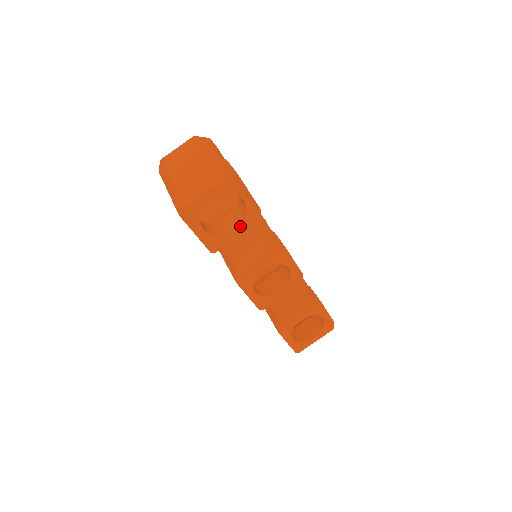
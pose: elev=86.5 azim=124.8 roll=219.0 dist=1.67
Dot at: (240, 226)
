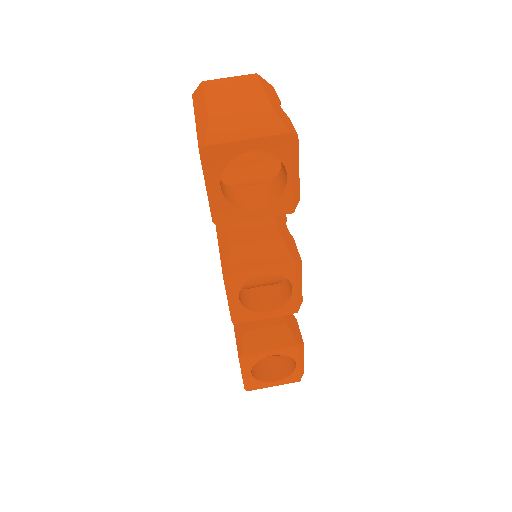
Dot at: (266, 207)
